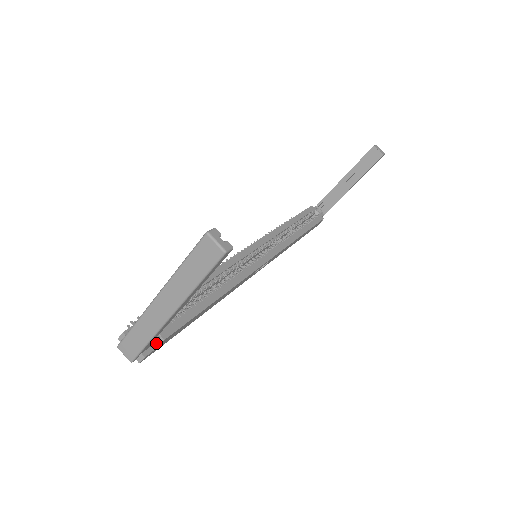
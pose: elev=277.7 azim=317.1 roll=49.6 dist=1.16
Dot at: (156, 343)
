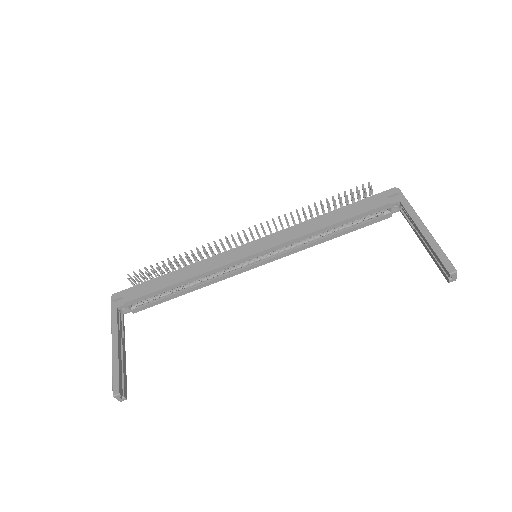
Dot at: occluded
